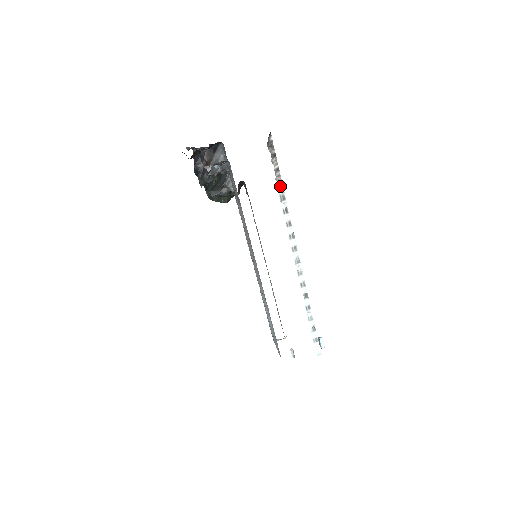
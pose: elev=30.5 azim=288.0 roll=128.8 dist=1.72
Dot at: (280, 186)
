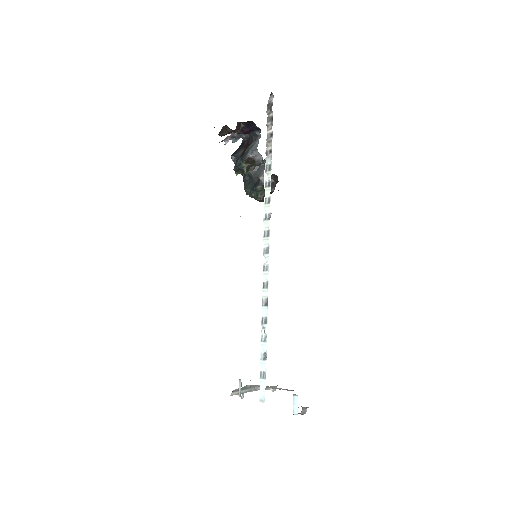
Dot at: (269, 154)
